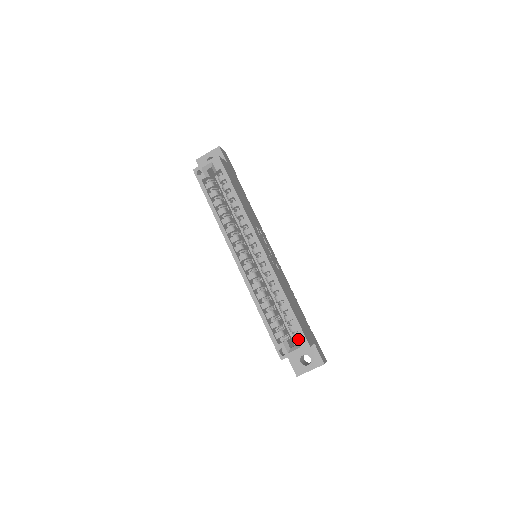
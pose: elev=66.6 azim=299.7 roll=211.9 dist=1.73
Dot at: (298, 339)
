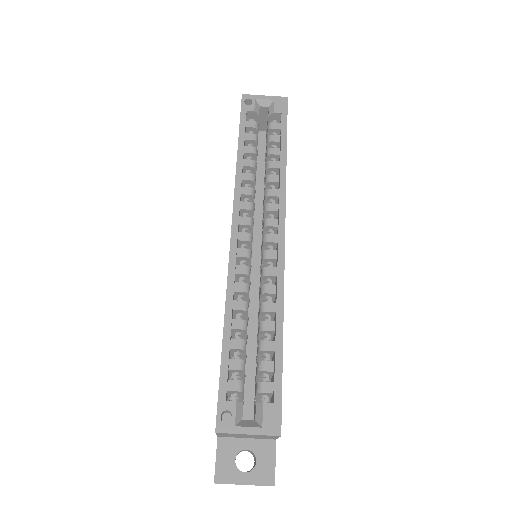
Dot at: (267, 410)
